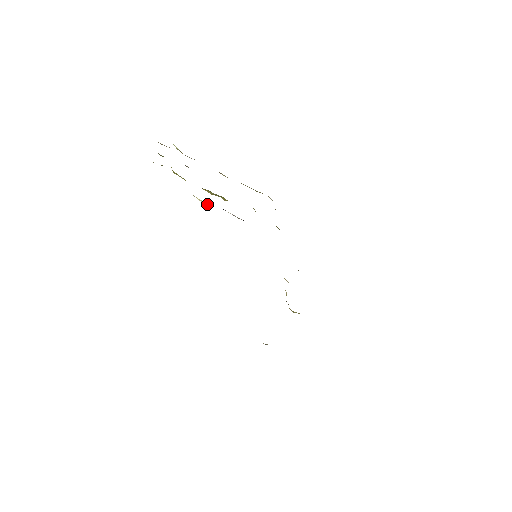
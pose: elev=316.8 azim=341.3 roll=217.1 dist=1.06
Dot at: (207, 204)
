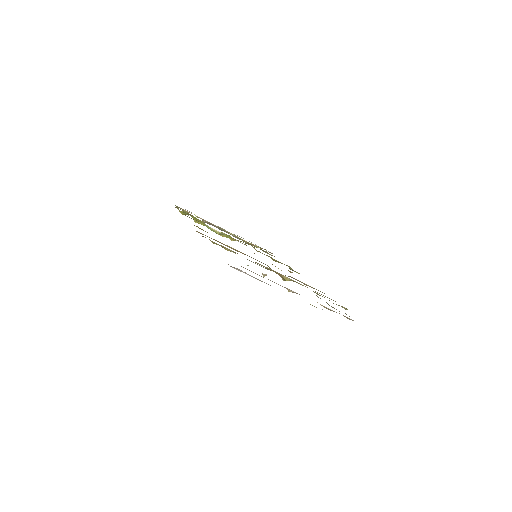
Dot at: (219, 232)
